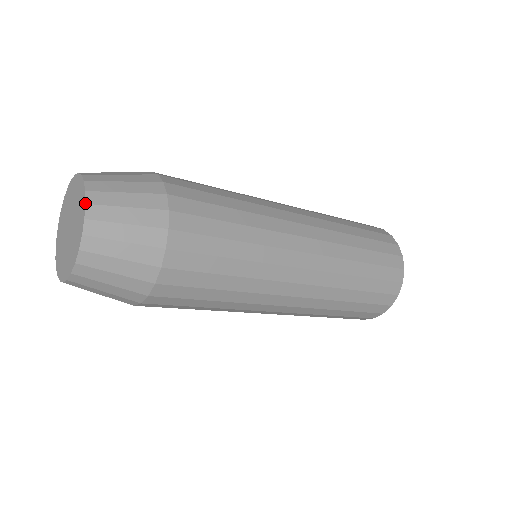
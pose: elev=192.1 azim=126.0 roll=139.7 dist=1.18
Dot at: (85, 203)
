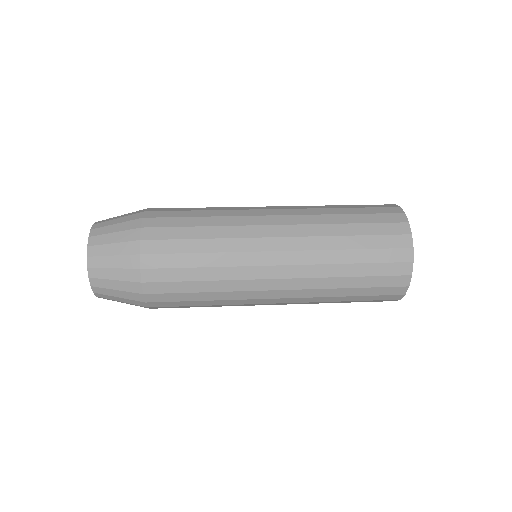
Dot at: (88, 277)
